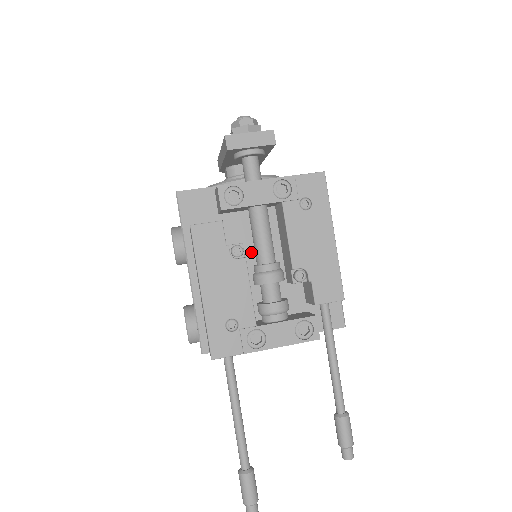
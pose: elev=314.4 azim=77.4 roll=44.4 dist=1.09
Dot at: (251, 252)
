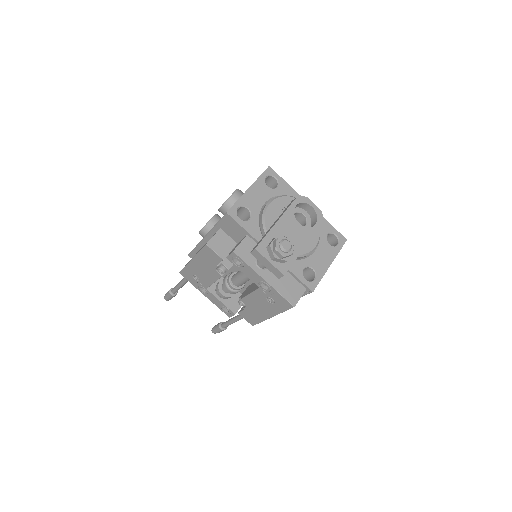
Dot at: occluded
